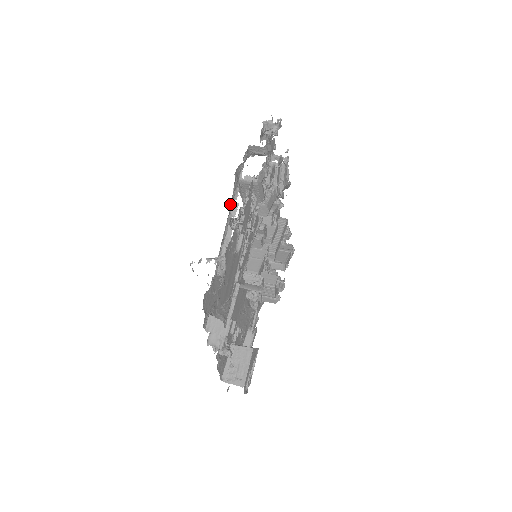
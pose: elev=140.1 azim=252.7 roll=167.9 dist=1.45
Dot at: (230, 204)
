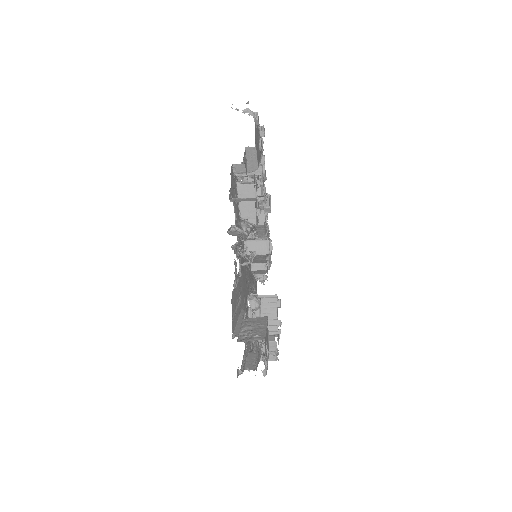
Dot at: (242, 163)
